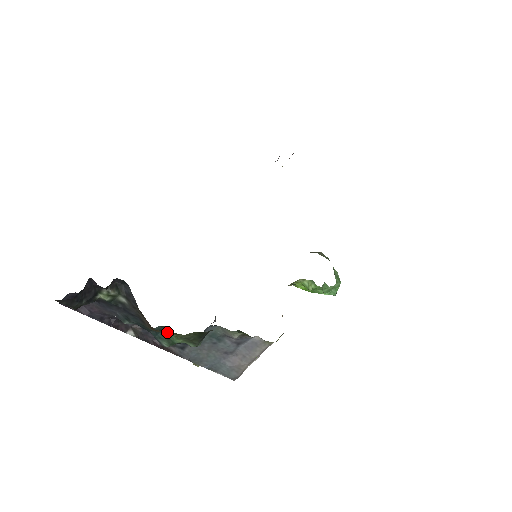
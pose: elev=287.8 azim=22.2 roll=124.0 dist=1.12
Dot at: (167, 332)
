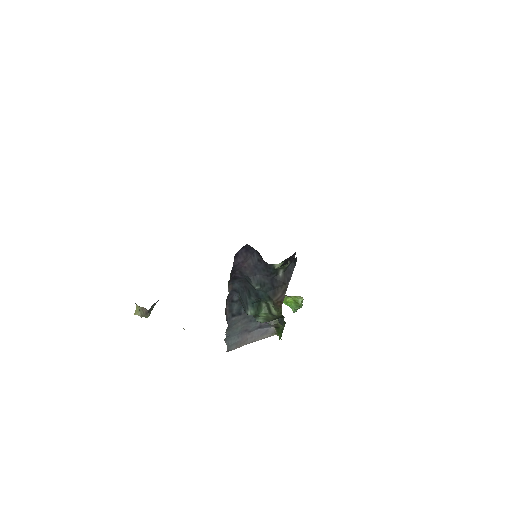
Dot at: occluded
